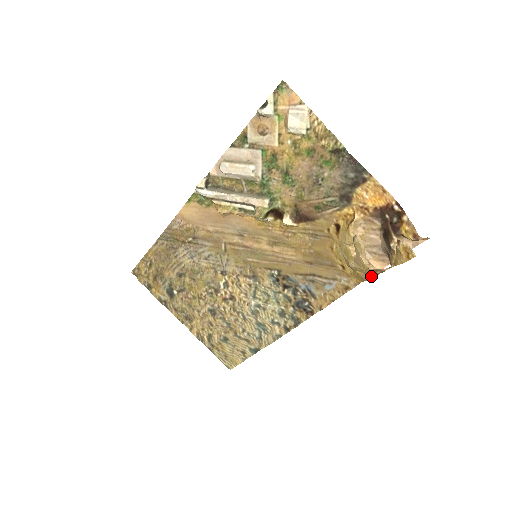
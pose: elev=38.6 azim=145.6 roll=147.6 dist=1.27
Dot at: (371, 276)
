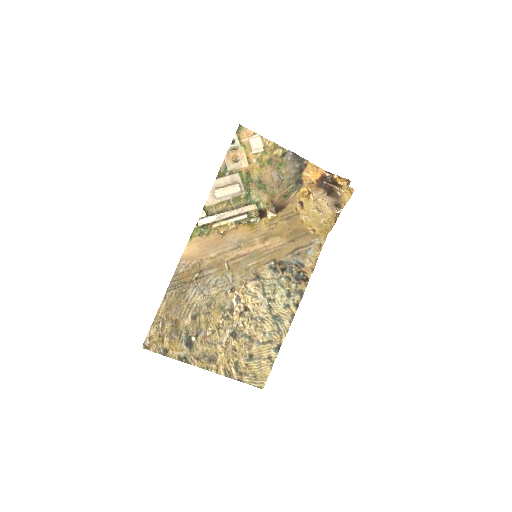
Dot at: (334, 223)
